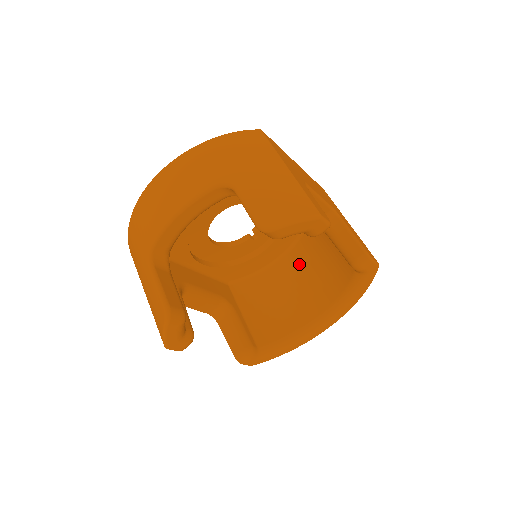
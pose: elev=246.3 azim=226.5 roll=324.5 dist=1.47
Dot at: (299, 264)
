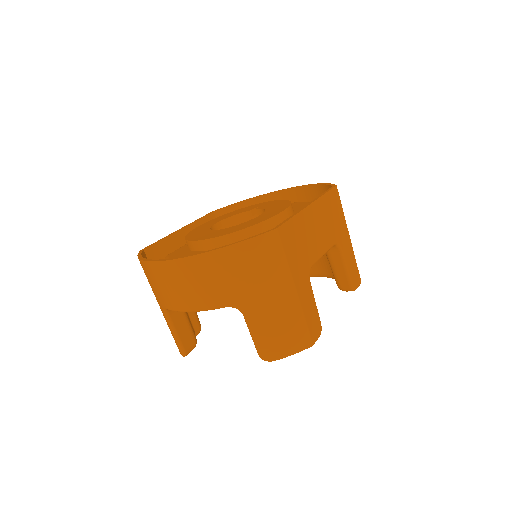
Dot at: occluded
